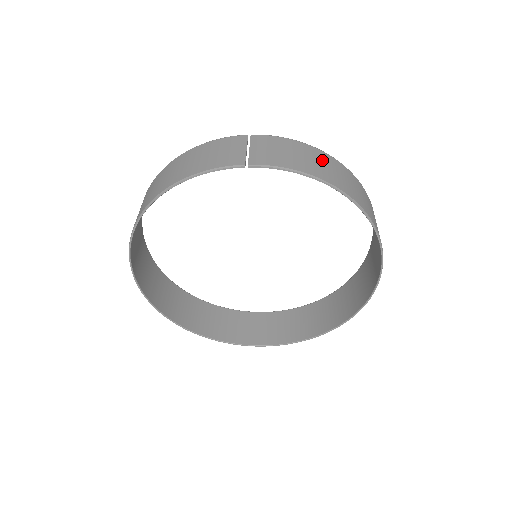
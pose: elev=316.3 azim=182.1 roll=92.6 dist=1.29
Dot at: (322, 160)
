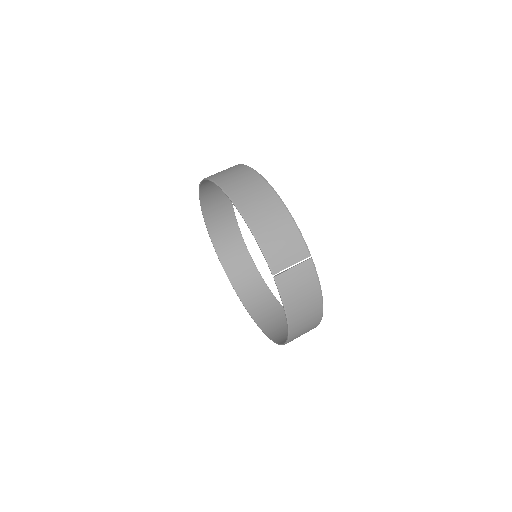
Dot at: (311, 309)
